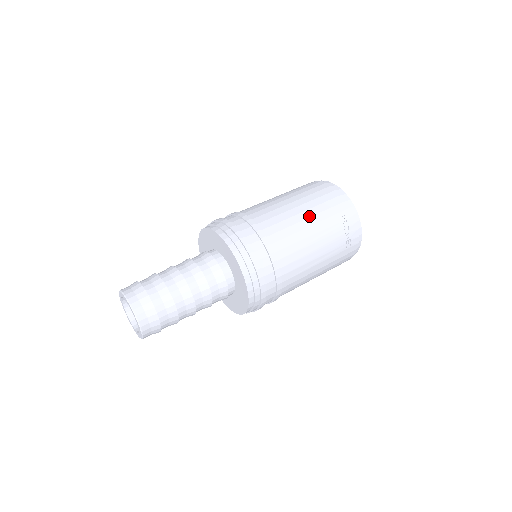
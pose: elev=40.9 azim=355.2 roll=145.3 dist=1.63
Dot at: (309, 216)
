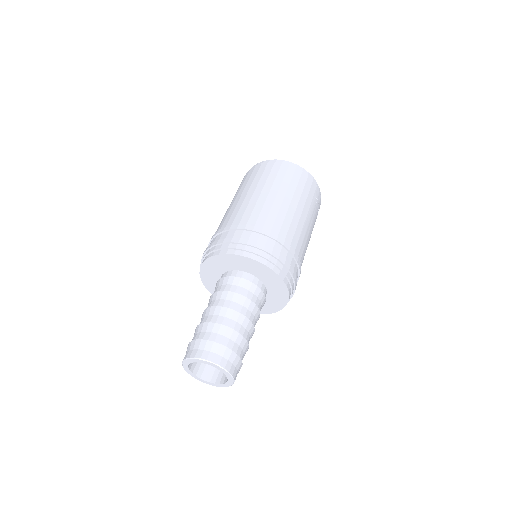
Dot at: (302, 209)
